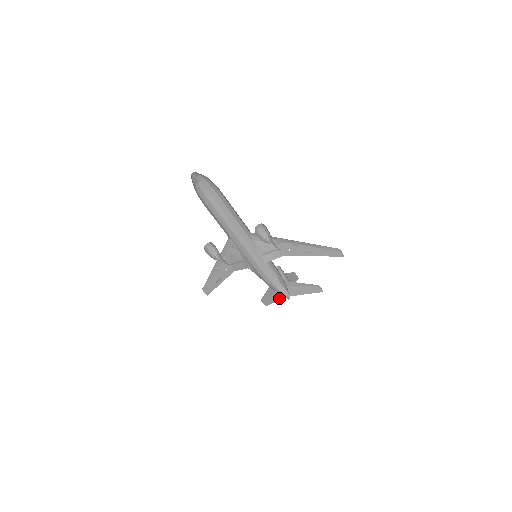
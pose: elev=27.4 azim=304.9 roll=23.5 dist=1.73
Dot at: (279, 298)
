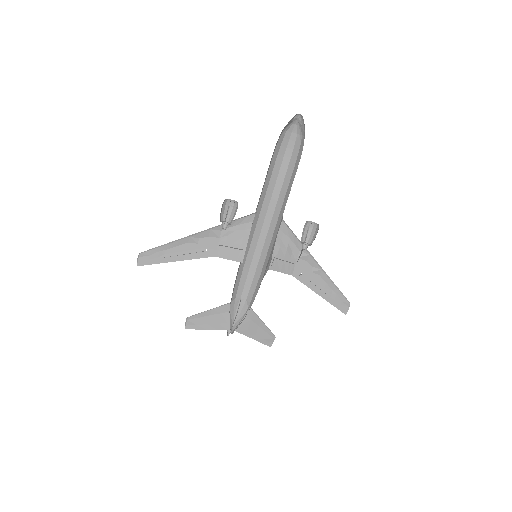
Dot at: (218, 326)
